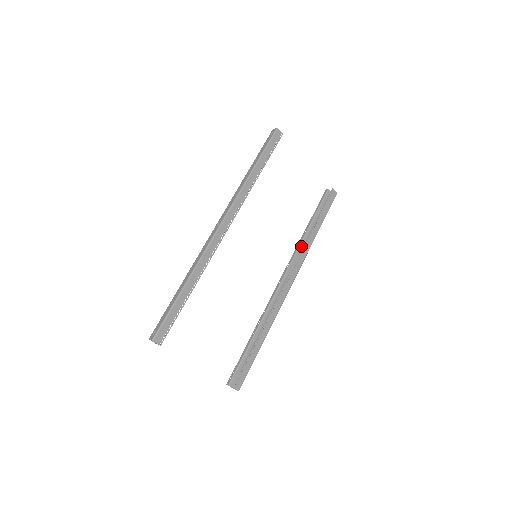
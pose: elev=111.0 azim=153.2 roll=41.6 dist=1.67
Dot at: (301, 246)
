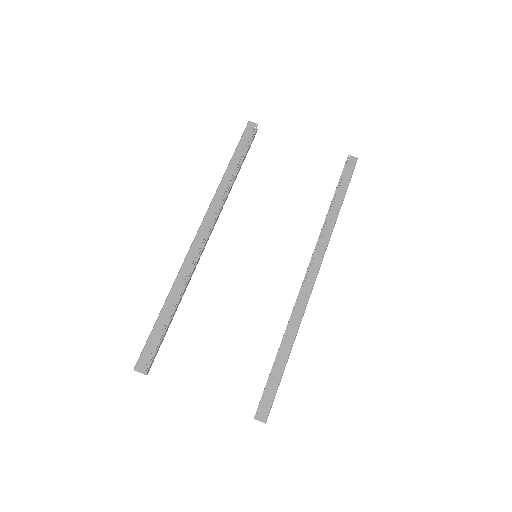
Dot at: occluded
